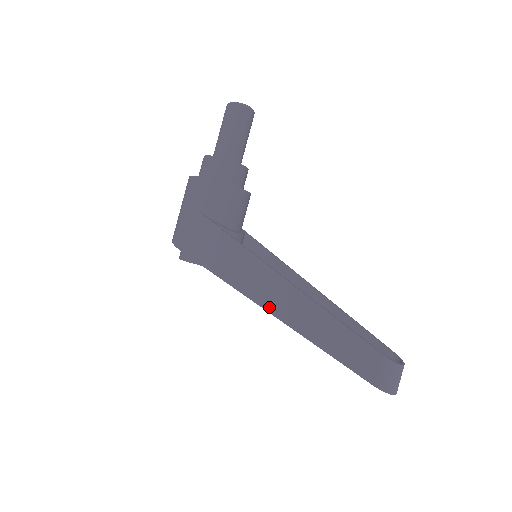
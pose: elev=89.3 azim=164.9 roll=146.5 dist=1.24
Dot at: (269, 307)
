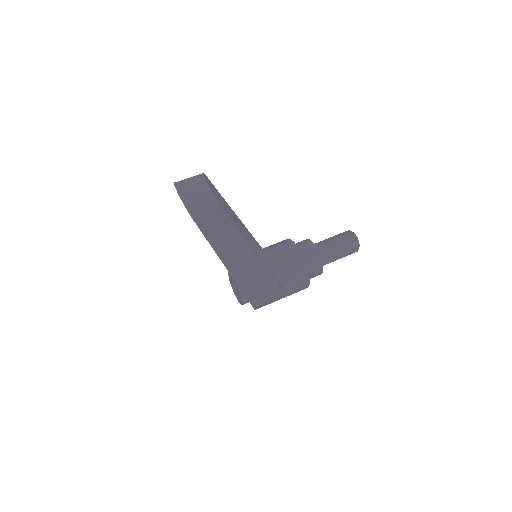
Dot at: occluded
